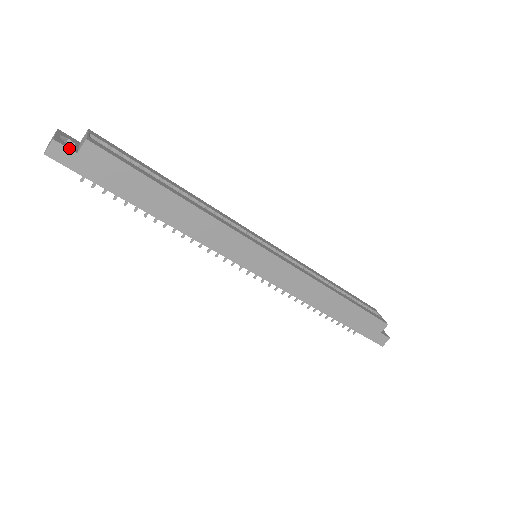
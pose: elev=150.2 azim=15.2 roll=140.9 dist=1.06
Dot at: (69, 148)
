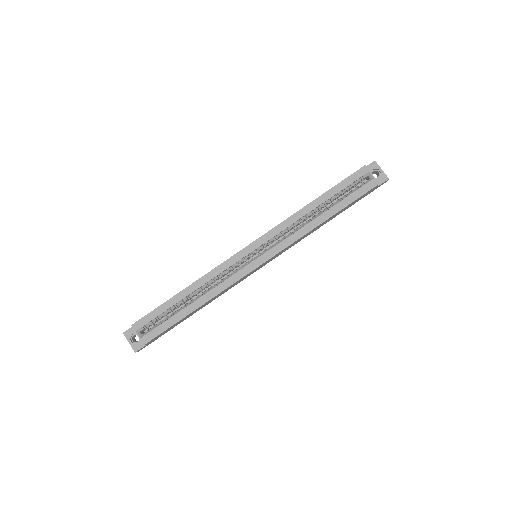
Dot at: (142, 347)
